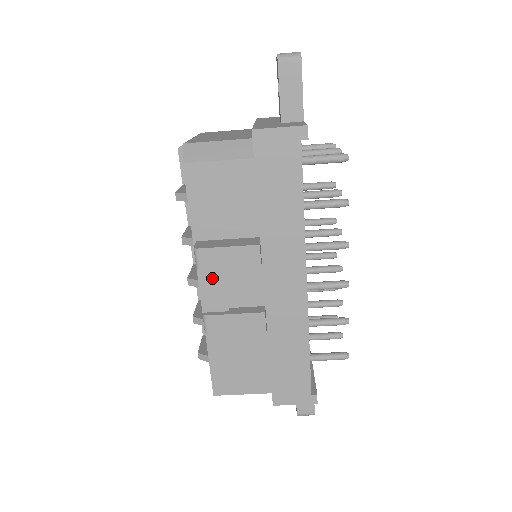
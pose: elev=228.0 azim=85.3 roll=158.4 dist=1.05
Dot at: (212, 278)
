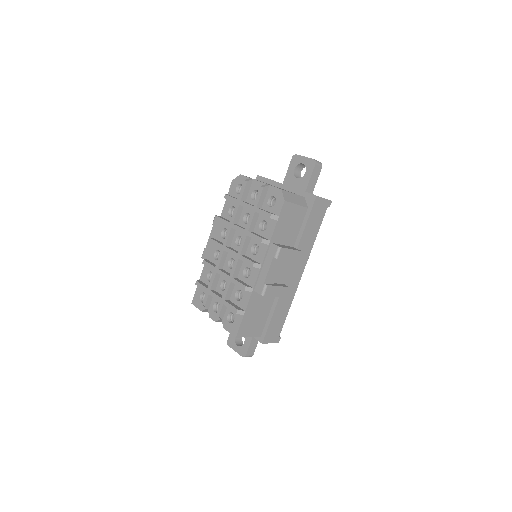
Dot at: (276, 265)
